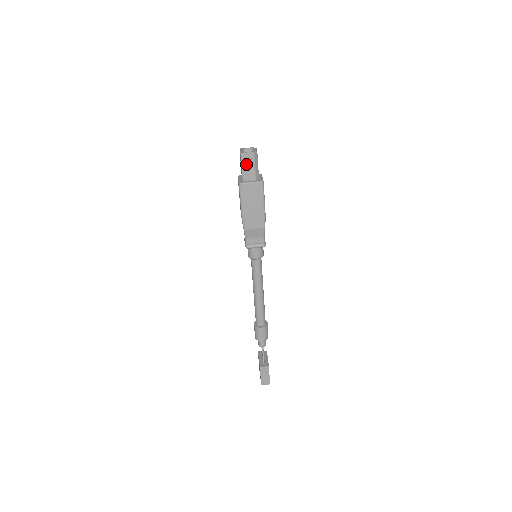
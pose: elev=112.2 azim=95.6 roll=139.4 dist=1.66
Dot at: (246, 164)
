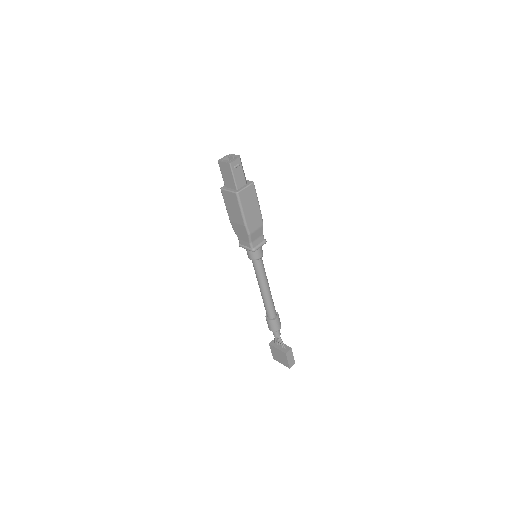
Dot at: (236, 172)
